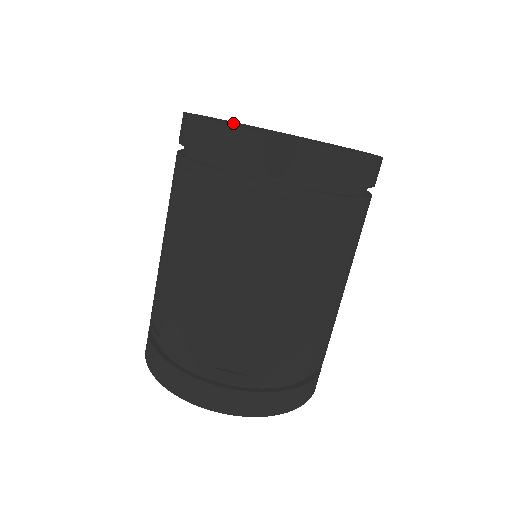
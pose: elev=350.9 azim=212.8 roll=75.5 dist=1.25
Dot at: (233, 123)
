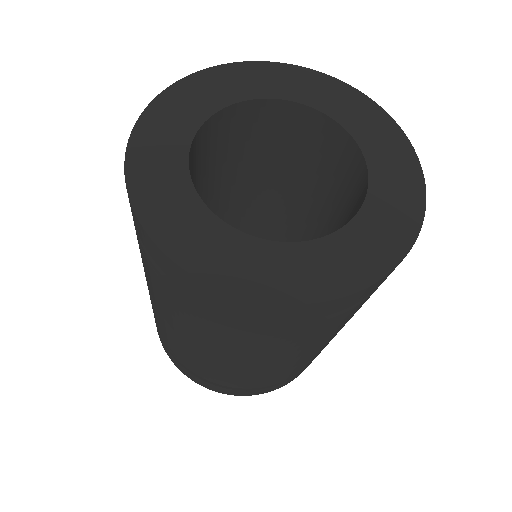
Dot at: (263, 98)
